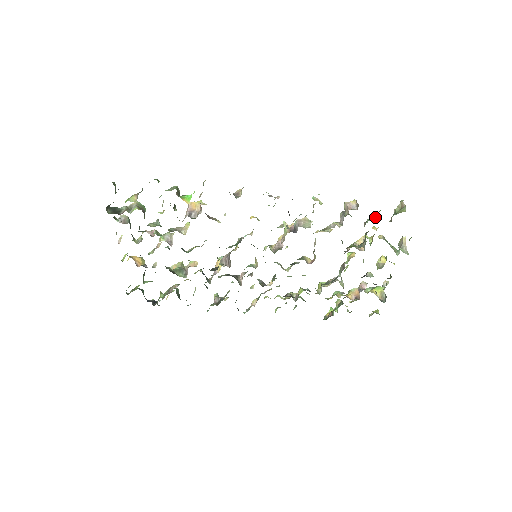
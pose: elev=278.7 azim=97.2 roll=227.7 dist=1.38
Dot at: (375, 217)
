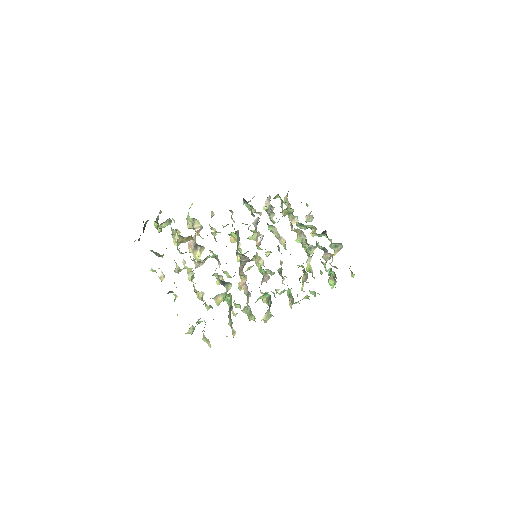
Dot at: occluded
